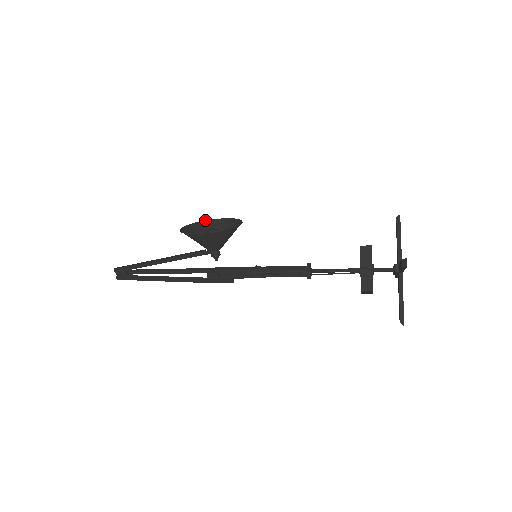
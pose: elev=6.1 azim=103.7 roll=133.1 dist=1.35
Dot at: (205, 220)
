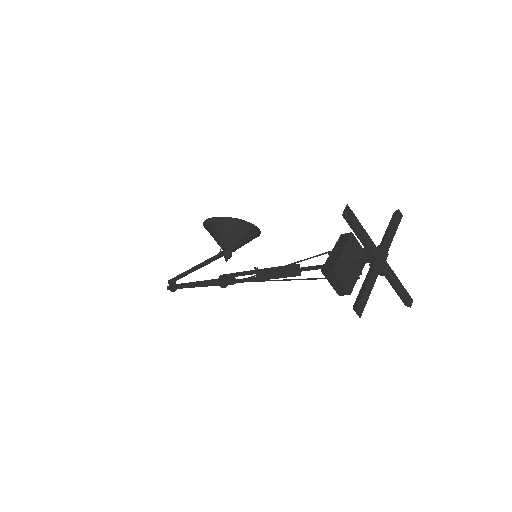
Dot at: occluded
